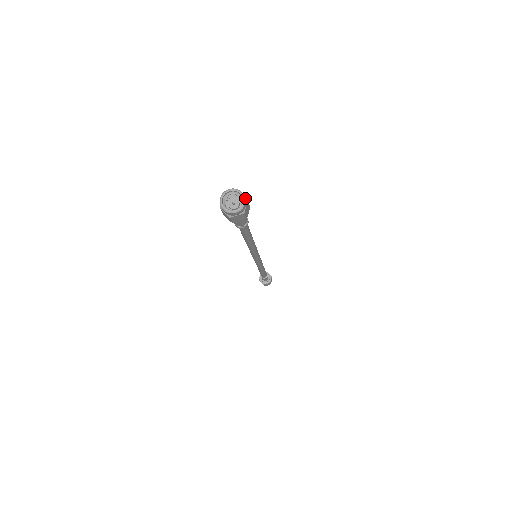
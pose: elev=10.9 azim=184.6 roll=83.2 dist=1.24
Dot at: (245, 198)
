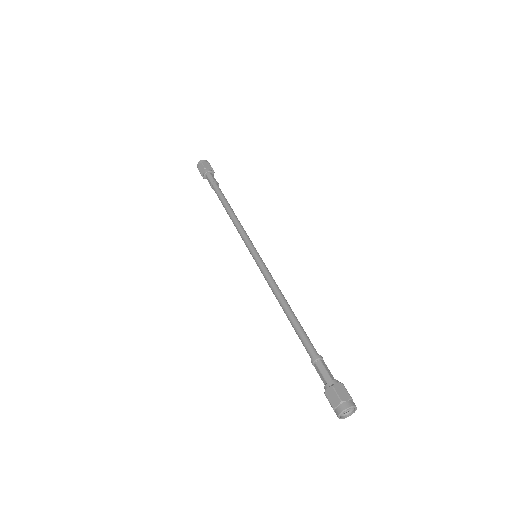
Dot at: (350, 400)
